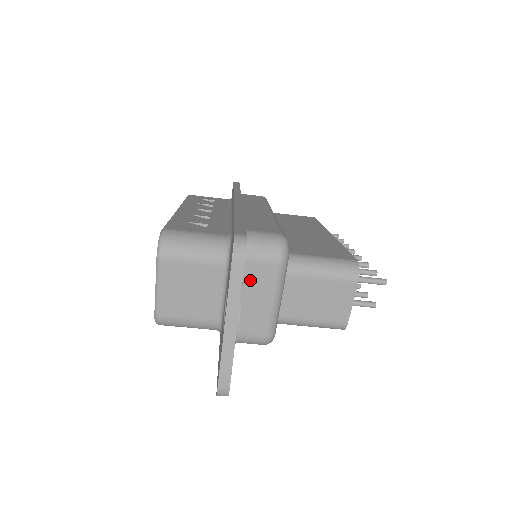
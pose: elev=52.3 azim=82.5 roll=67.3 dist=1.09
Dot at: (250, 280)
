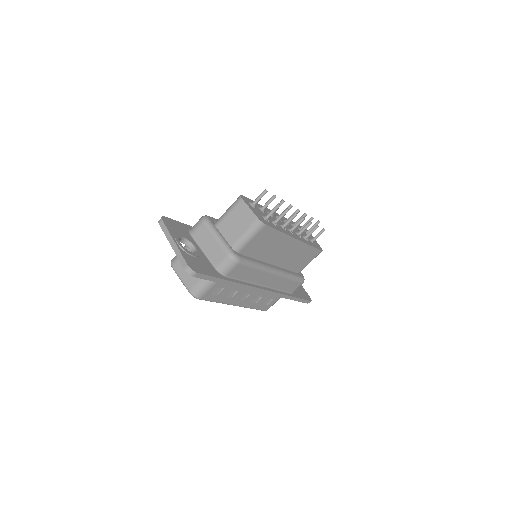
Dot at: (200, 239)
